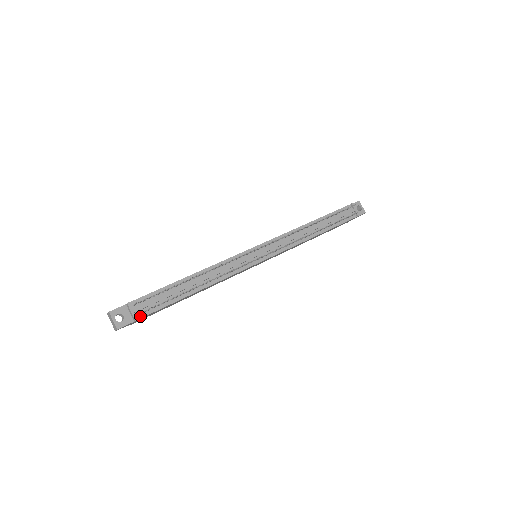
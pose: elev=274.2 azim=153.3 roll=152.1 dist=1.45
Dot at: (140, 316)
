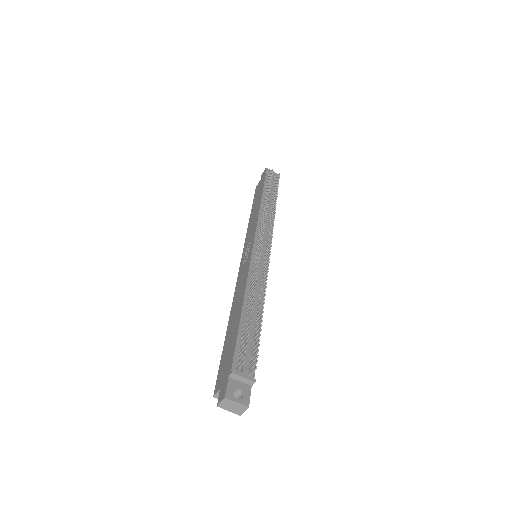
Dot at: (252, 375)
